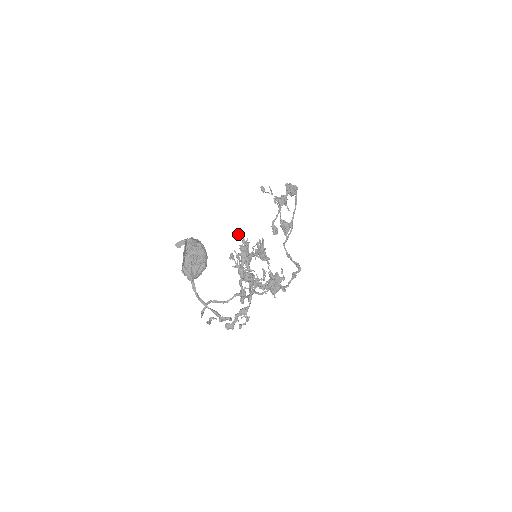
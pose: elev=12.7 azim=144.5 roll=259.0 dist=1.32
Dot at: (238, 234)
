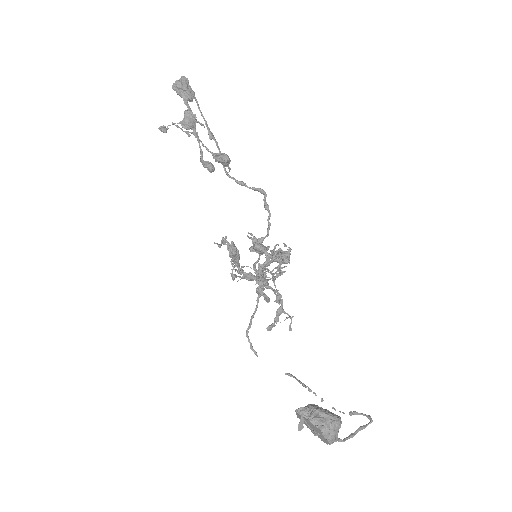
Dot at: occluded
